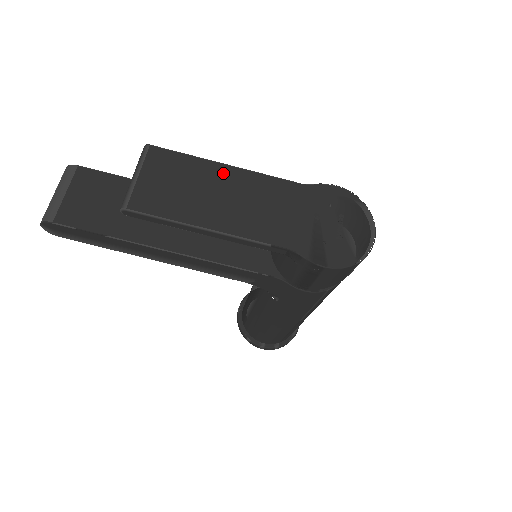
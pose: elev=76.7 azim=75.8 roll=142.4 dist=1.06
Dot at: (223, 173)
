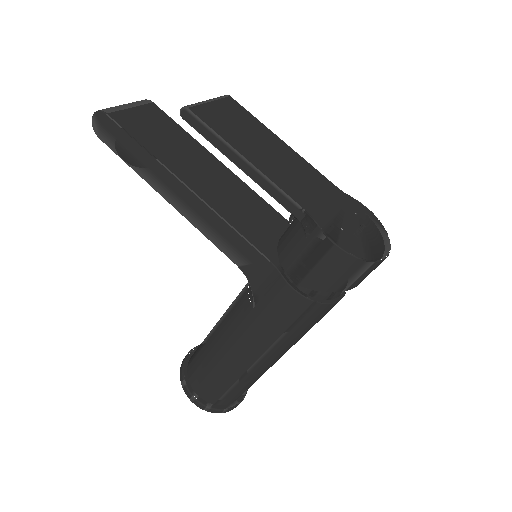
Dot at: (278, 143)
